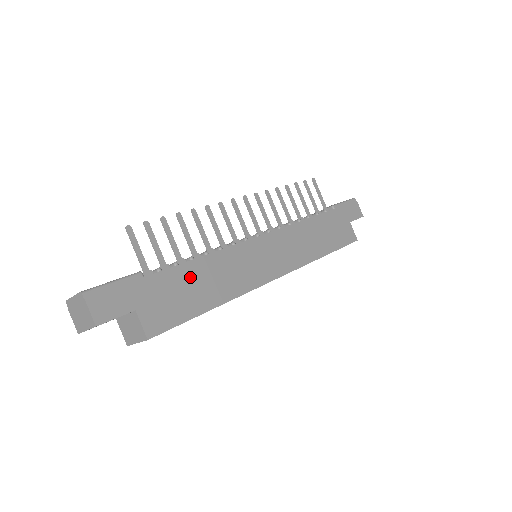
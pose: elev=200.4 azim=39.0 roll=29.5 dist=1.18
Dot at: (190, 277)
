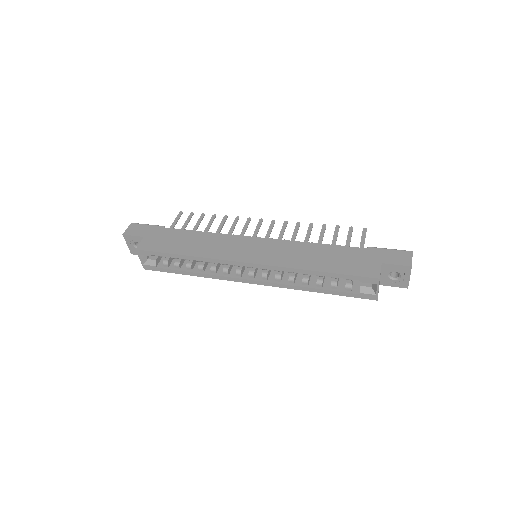
Dot at: (185, 237)
